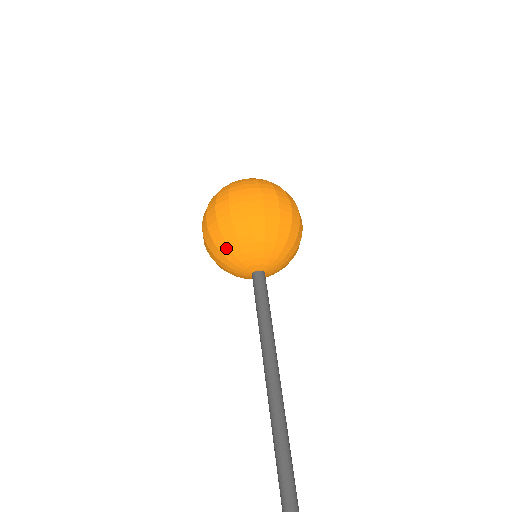
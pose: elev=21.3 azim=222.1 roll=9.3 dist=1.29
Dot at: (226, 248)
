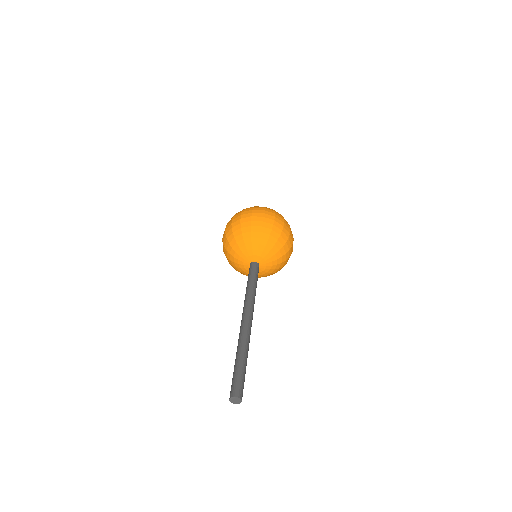
Dot at: (230, 247)
